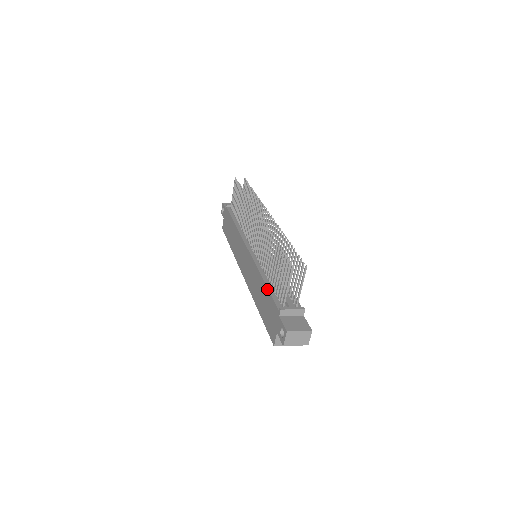
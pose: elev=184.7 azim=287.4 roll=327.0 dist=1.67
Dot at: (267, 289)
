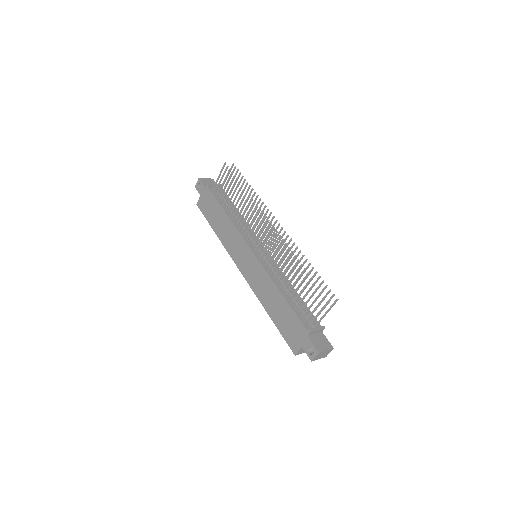
Dot at: (288, 305)
